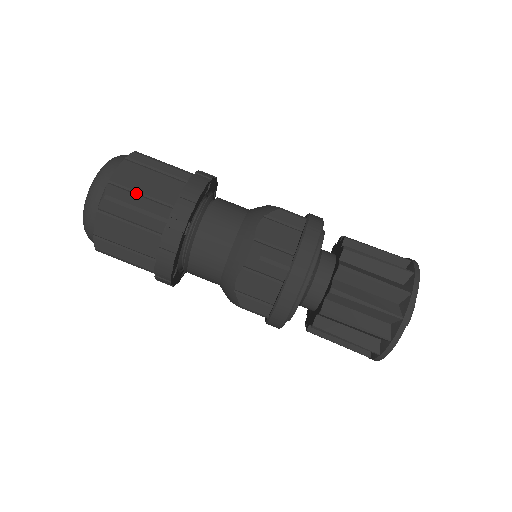
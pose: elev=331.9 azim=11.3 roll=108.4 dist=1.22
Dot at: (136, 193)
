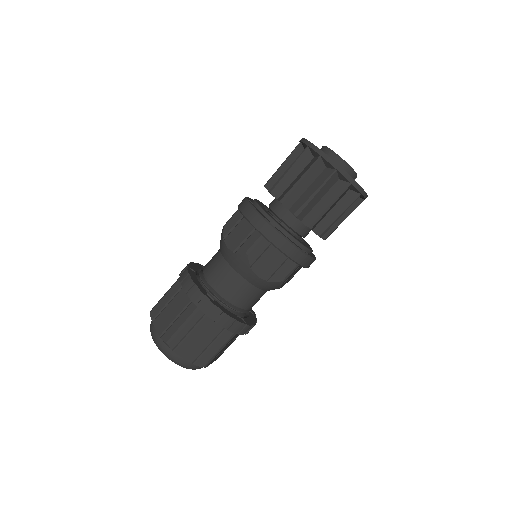
Dot at: (206, 348)
